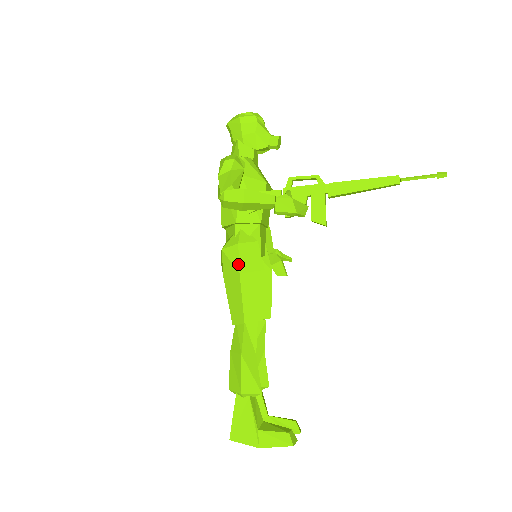
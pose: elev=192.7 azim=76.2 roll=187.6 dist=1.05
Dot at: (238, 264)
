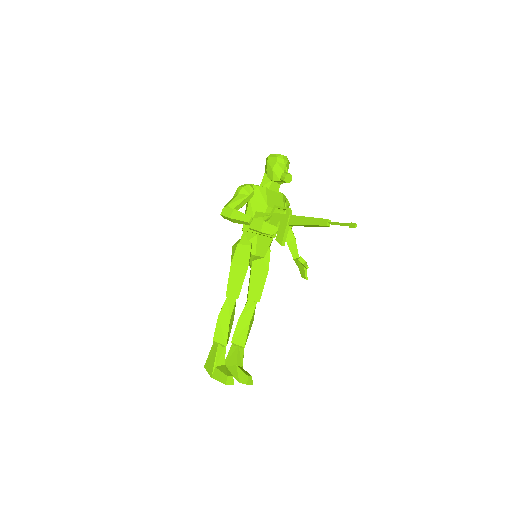
Dot at: (232, 257)
